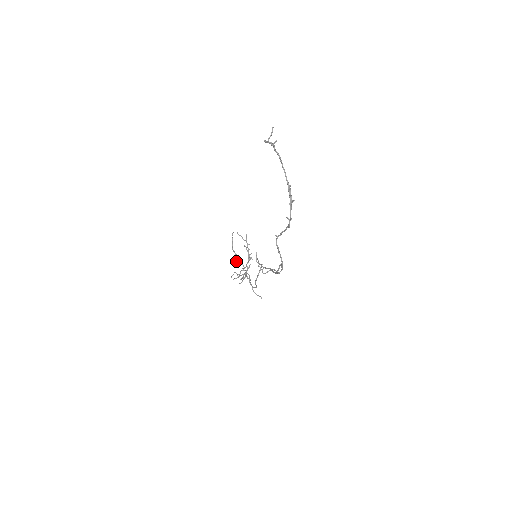
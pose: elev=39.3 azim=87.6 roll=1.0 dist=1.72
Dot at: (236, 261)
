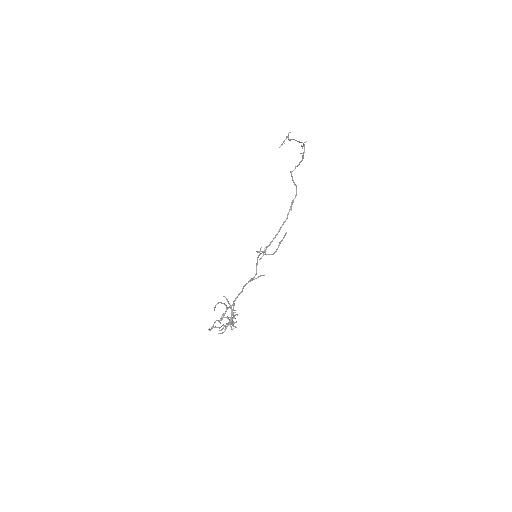
Dot at: occluded
